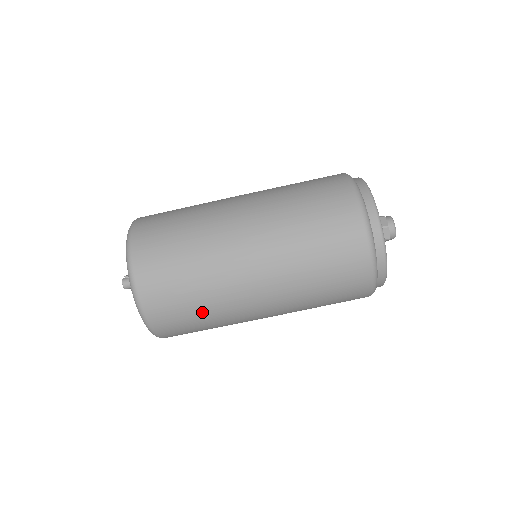
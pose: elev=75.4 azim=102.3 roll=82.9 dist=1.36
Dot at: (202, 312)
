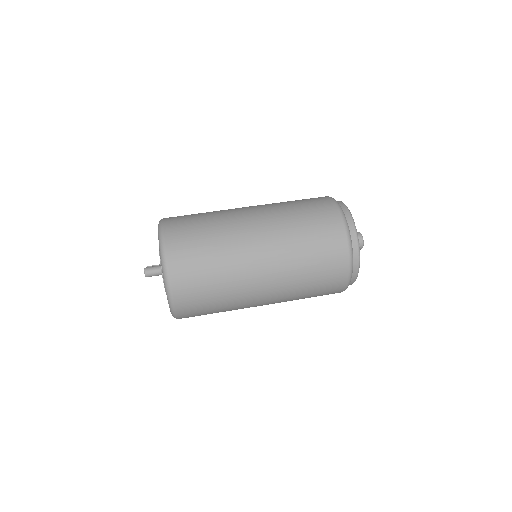
Dot at: (213, 258)
